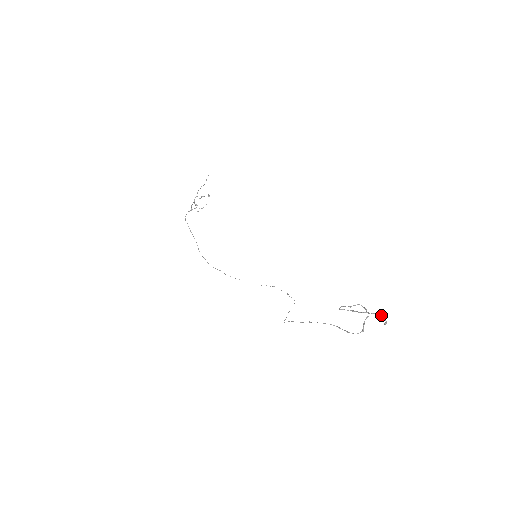
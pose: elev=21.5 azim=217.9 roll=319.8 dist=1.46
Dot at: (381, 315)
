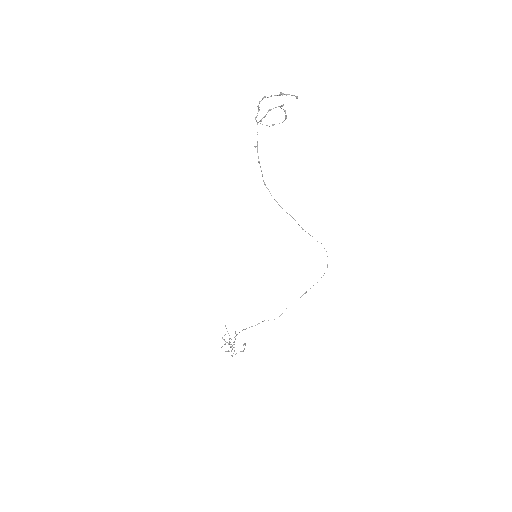
Dot at: (279, 94)
